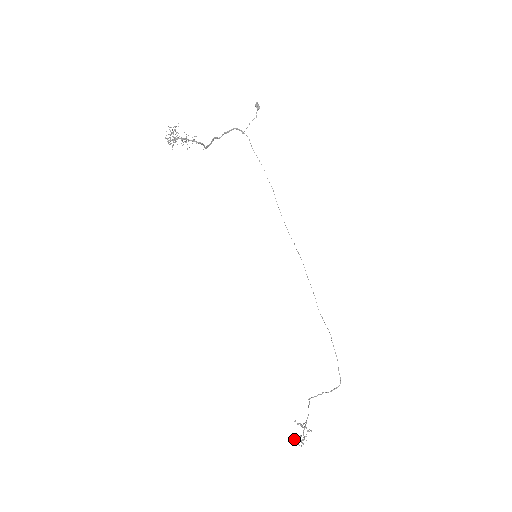
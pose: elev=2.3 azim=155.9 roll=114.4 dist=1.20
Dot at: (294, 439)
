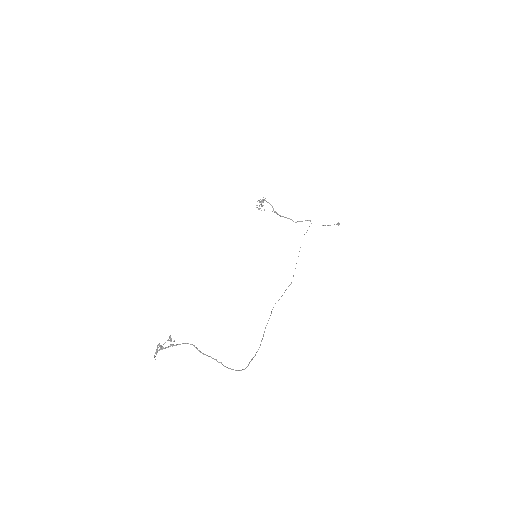
Dot at: (157, 352)
